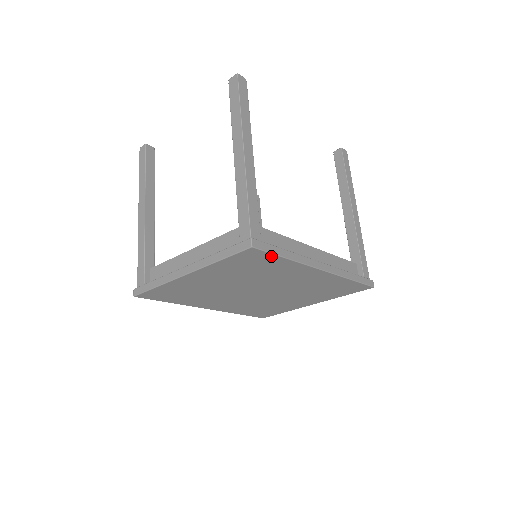
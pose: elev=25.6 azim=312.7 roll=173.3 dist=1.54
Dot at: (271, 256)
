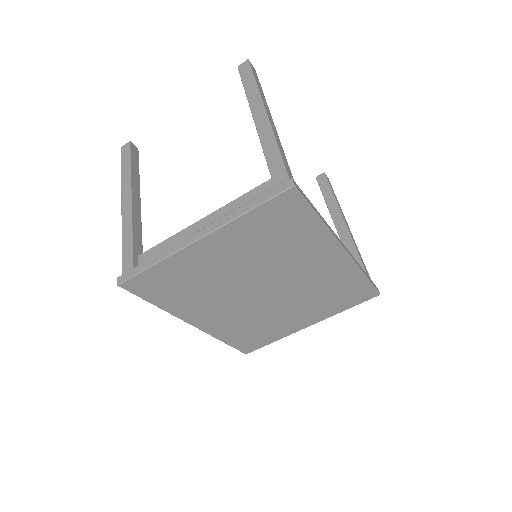
Dot at: (306, 210)
